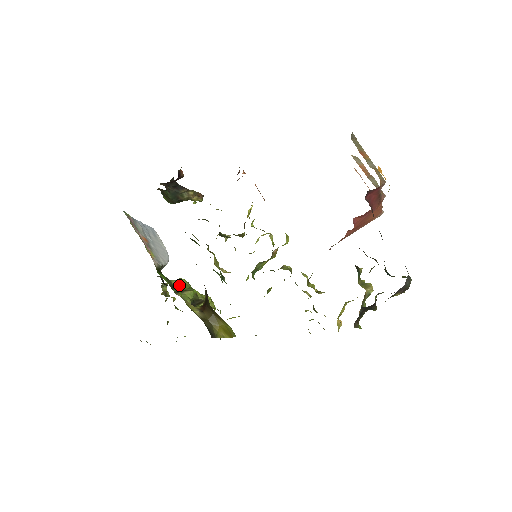
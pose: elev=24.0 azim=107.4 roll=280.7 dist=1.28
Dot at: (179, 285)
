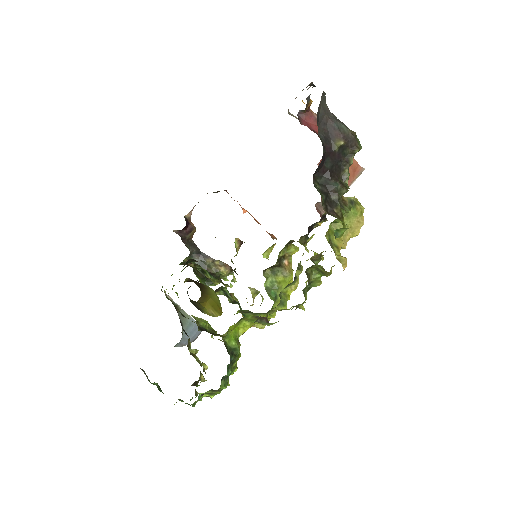
Dot at: occluded
